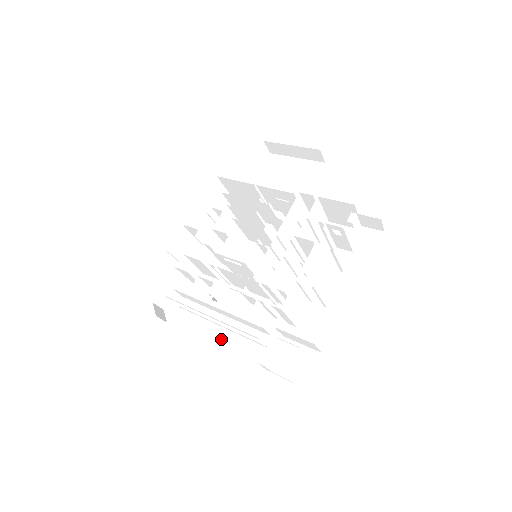
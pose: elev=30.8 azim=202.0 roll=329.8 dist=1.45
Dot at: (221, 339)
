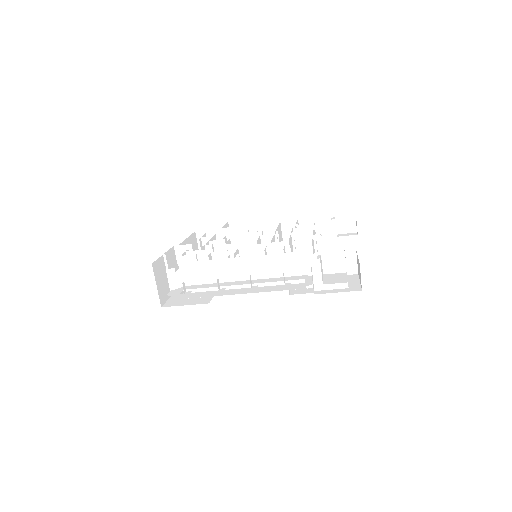
Dot at: (251, 288)
